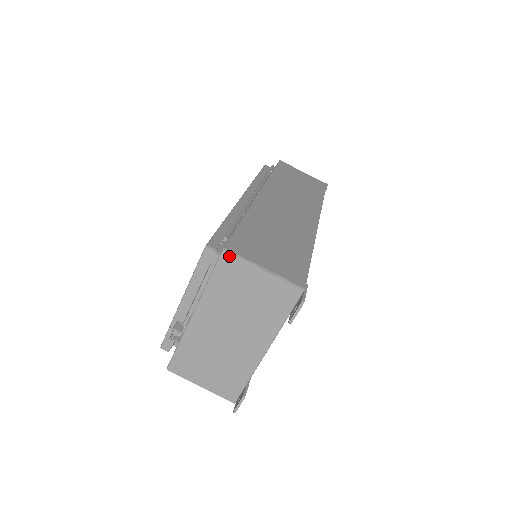
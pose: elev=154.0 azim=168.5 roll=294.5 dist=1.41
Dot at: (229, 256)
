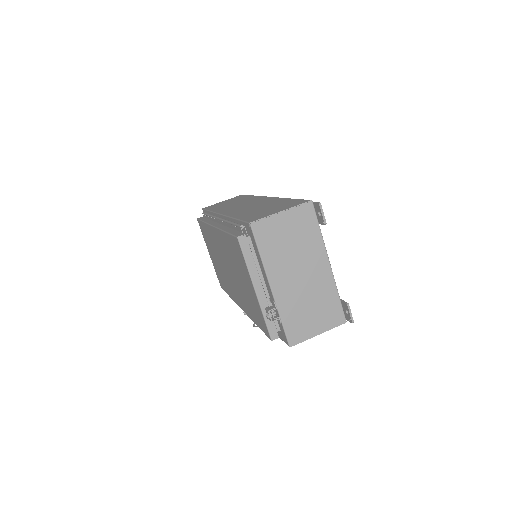
Dot at: (257, 224)
